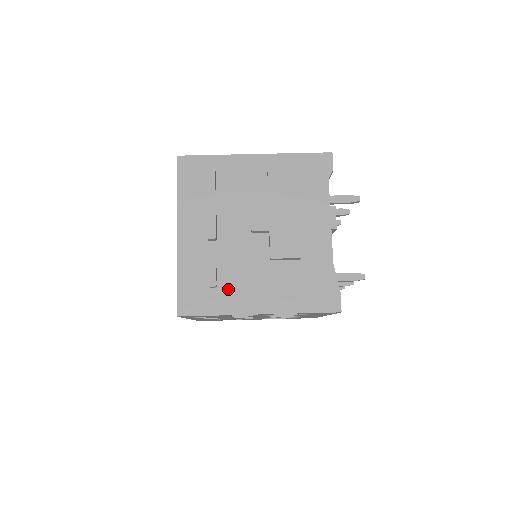
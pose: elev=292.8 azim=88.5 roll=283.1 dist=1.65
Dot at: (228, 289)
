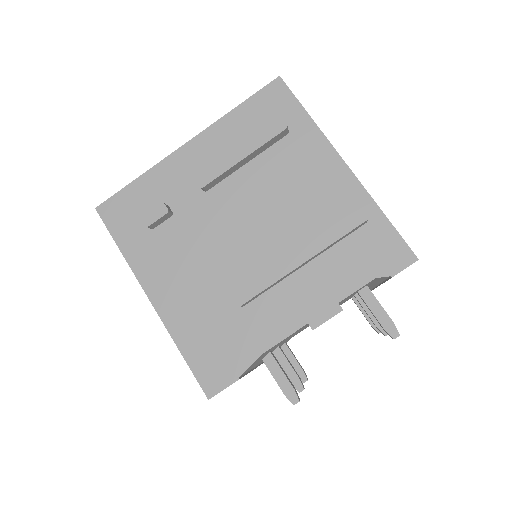
Dot at: (157, 244)
